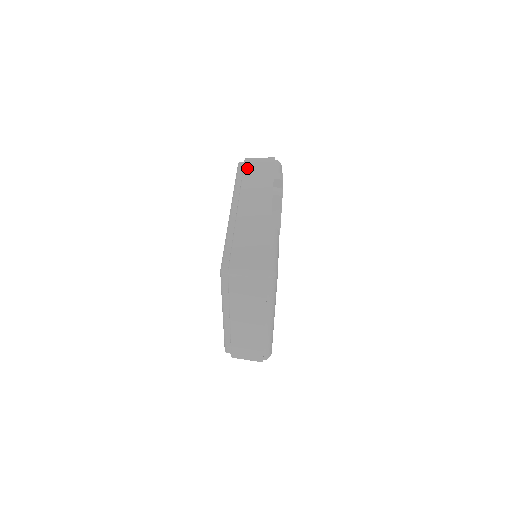
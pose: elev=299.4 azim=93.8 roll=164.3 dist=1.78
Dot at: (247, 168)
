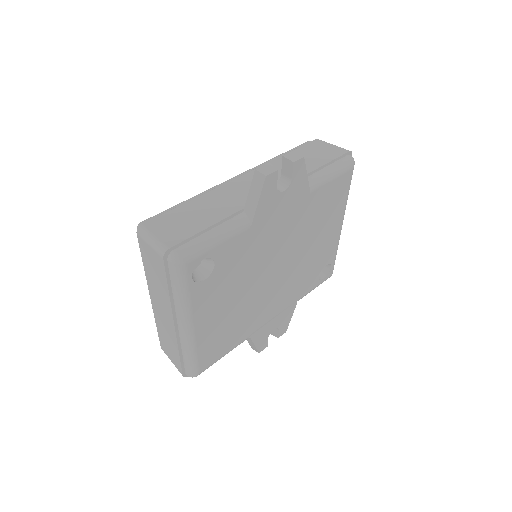
Dot at: (304, 147)
